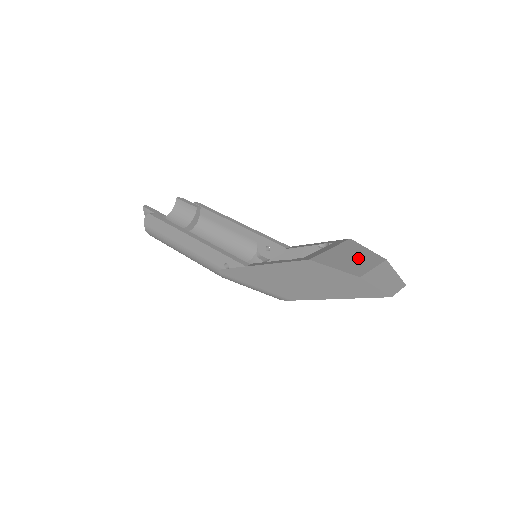
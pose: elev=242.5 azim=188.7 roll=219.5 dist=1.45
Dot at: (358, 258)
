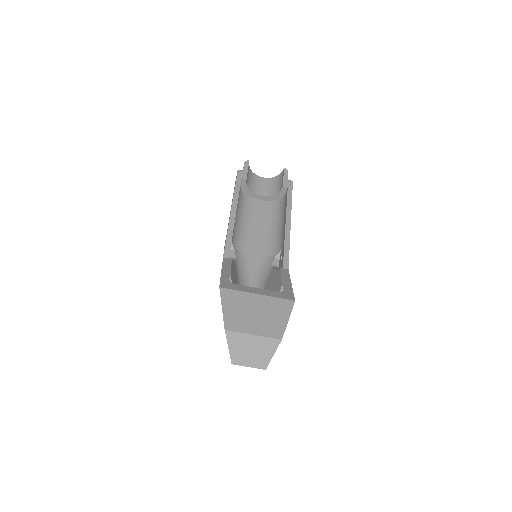
Dot at: (260, 318)
